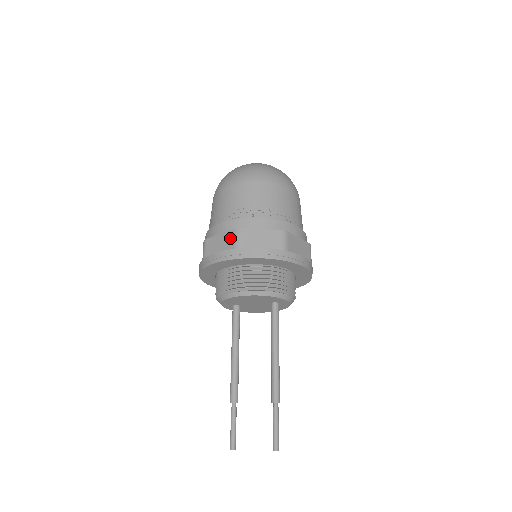
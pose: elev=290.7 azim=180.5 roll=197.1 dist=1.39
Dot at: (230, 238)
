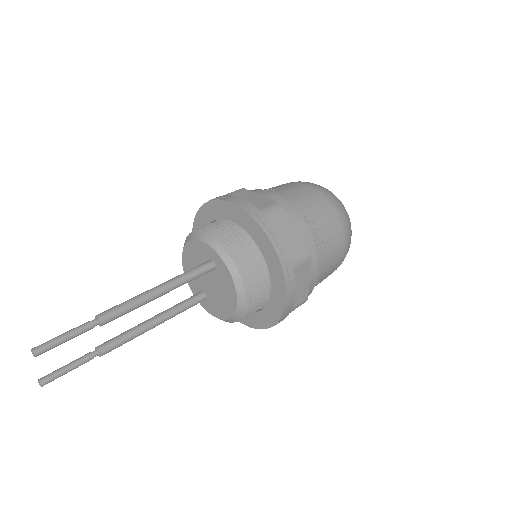
Dot at: occluded
